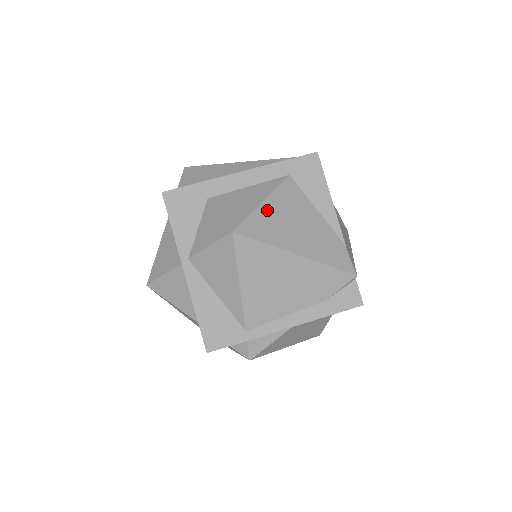
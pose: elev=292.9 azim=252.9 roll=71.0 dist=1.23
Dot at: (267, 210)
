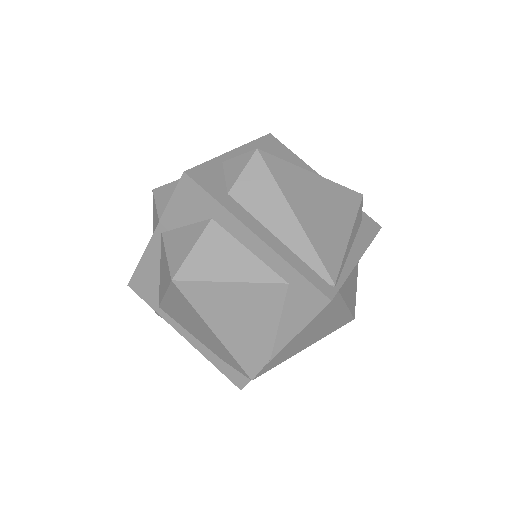
Dot at: (226, 290)
